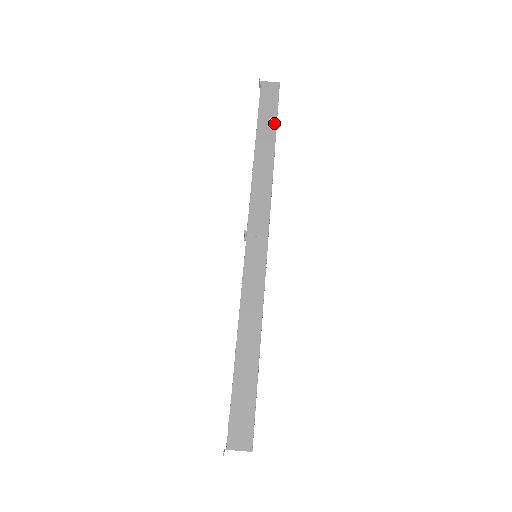
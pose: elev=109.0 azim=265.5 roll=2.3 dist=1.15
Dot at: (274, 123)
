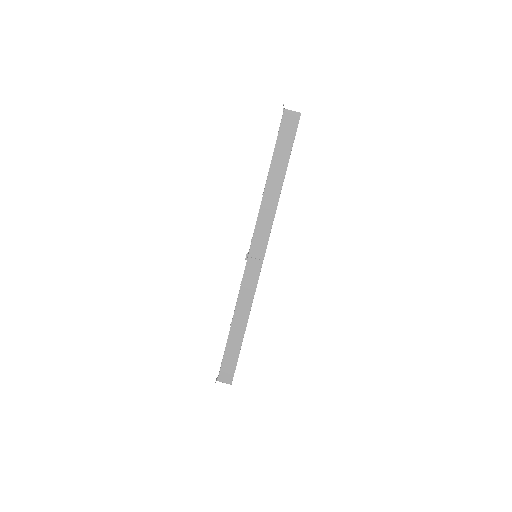
Dot at: (287, 159)
